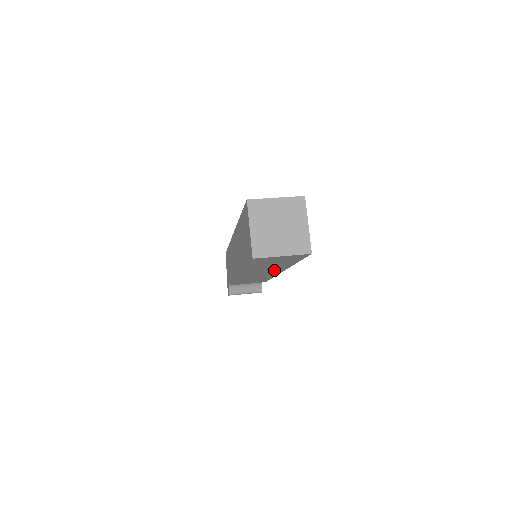
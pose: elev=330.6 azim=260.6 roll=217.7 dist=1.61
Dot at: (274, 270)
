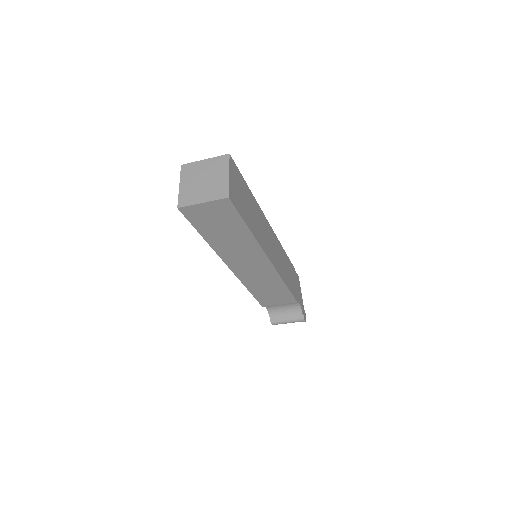
Dot at: (253, 255)
